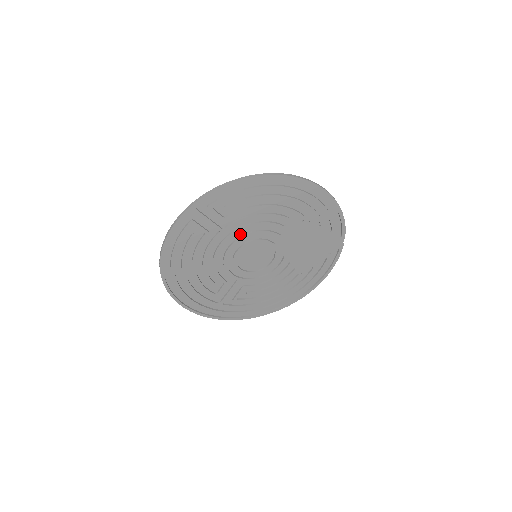
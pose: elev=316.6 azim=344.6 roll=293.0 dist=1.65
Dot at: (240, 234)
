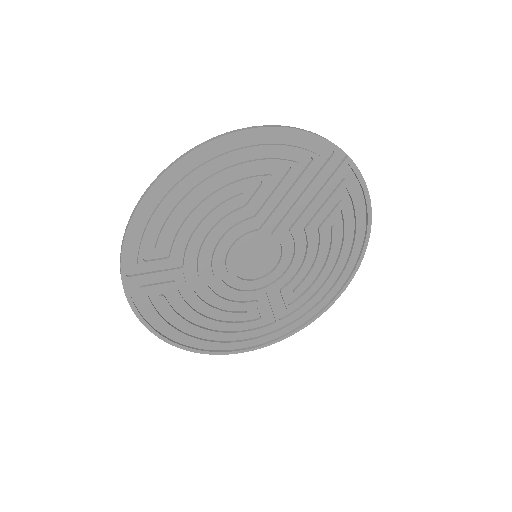
Dot at: (209, 254)
